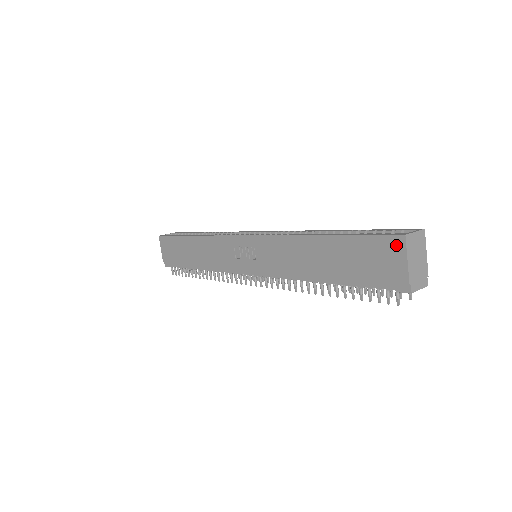
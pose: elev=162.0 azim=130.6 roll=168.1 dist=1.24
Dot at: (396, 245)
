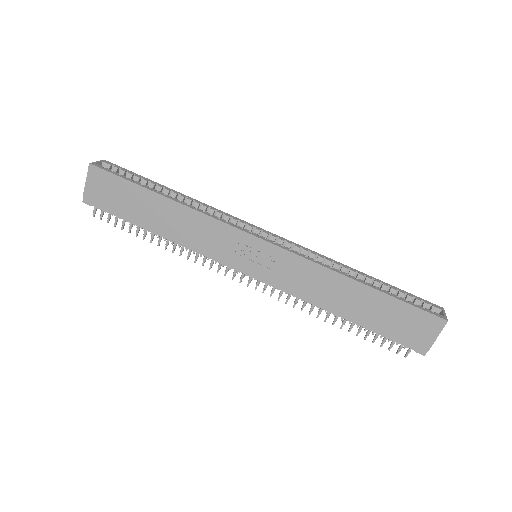
Dot at: (436, 324)
